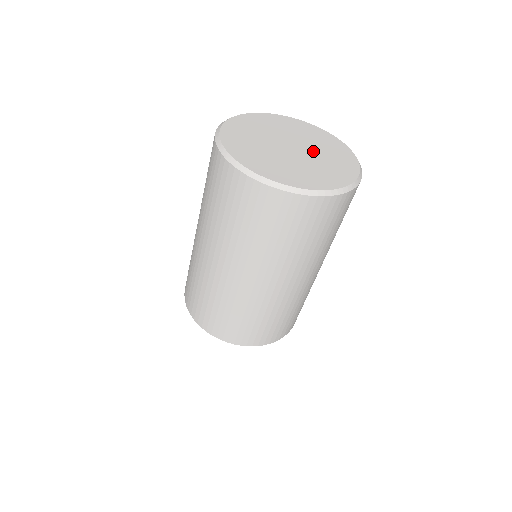
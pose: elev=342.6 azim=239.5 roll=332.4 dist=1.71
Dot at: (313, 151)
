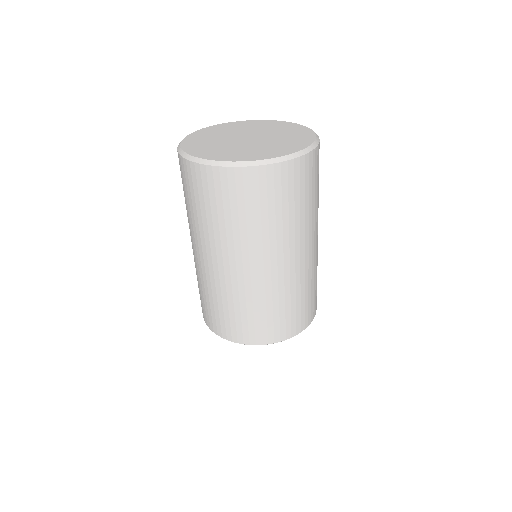
Dot at: (269, 138)
